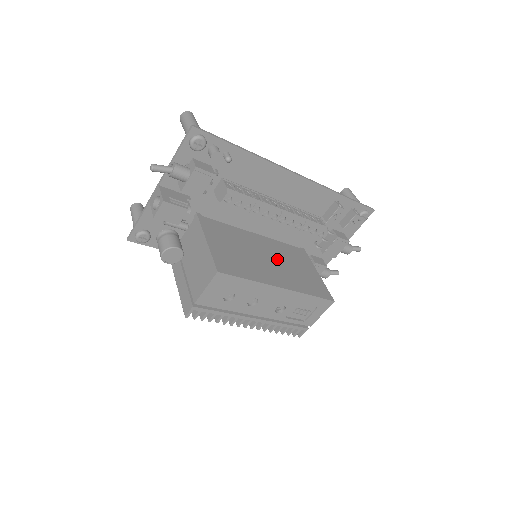
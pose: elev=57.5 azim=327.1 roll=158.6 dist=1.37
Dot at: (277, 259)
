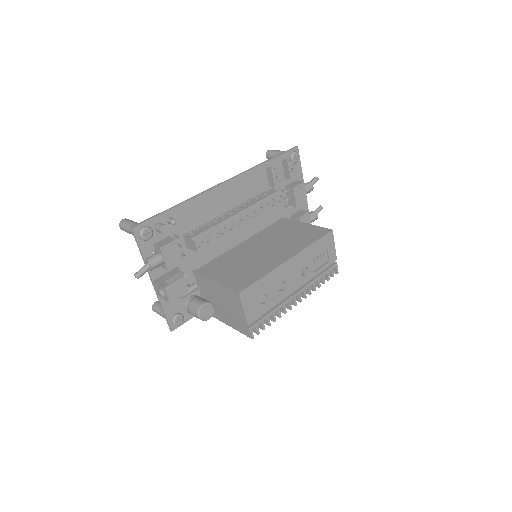
Dot at: (270, 244)
